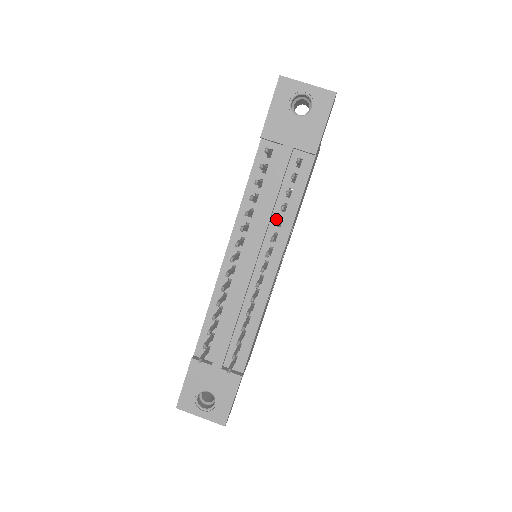
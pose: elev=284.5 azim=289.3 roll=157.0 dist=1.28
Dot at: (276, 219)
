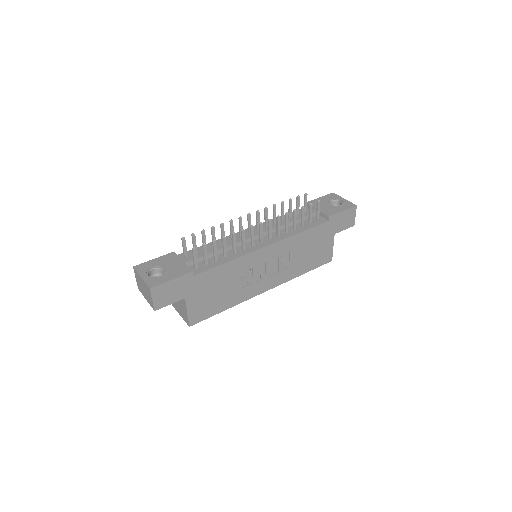
Dot at: occluded
